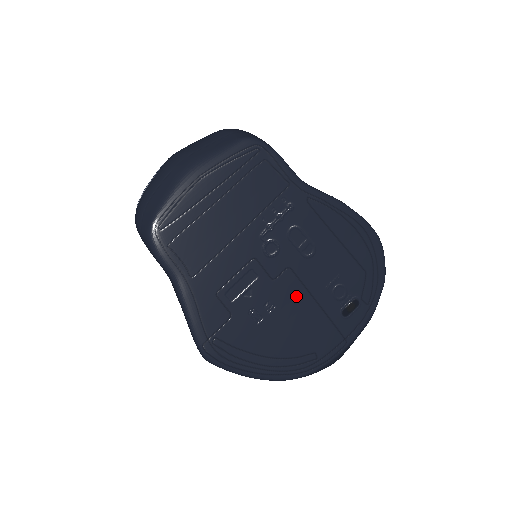
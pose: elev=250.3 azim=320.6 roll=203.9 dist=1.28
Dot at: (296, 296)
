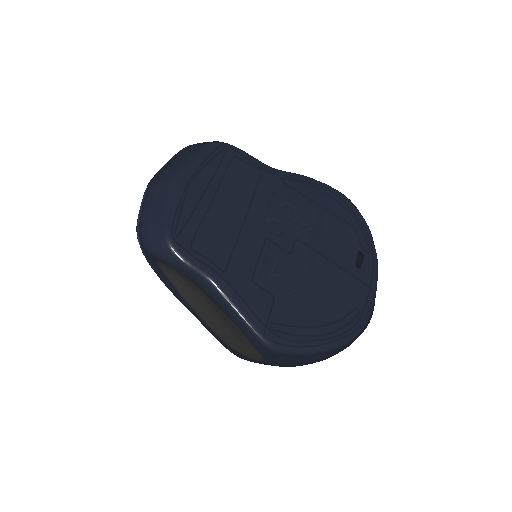
Dot at: (315, 263)
